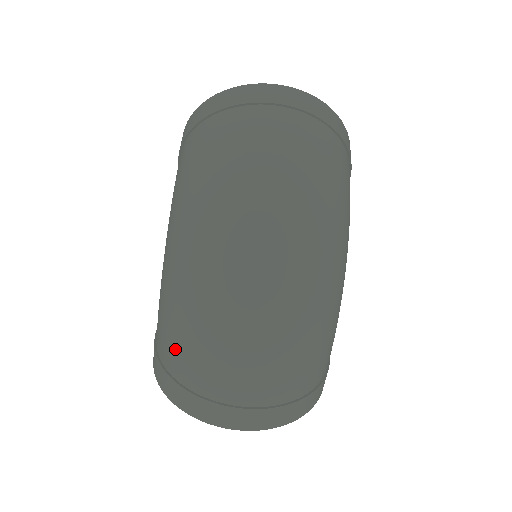
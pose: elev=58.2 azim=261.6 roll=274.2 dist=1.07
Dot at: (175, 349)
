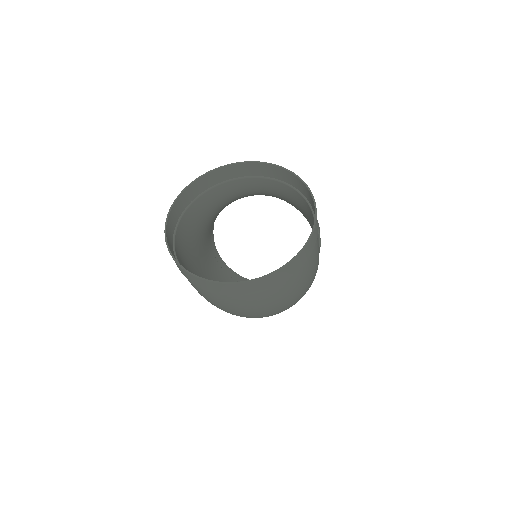
Dot at: occluded
